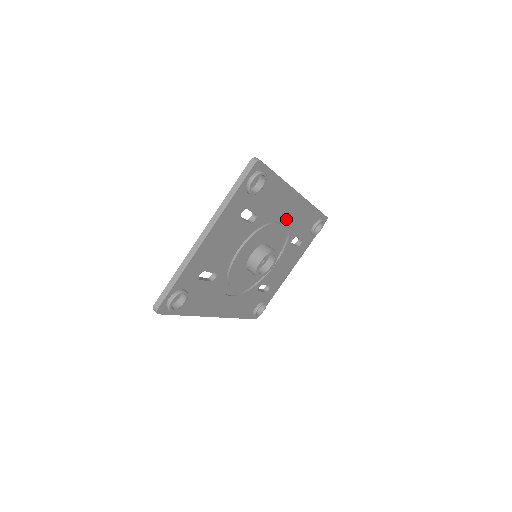
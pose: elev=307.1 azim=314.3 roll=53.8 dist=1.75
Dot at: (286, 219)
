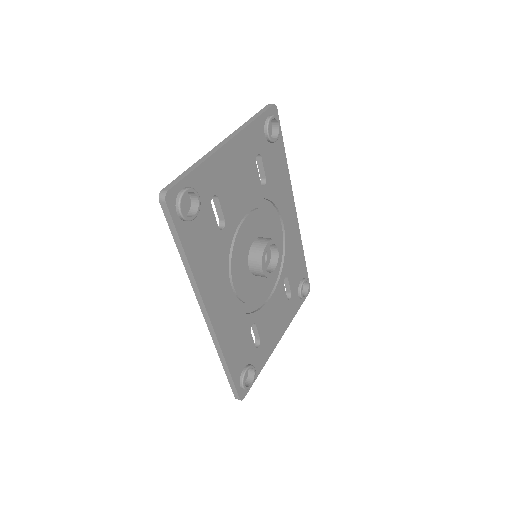
Dot at: (282, 234)
